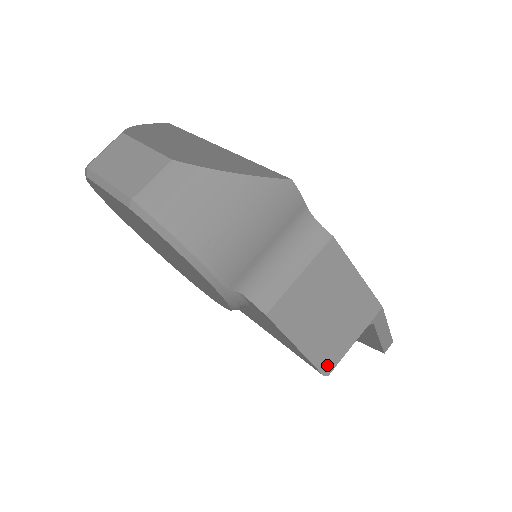
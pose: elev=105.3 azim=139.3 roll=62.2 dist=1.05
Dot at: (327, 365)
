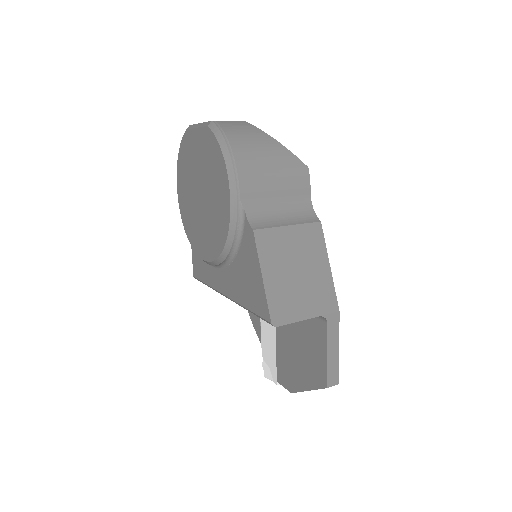
Dot at: (278, 316)
